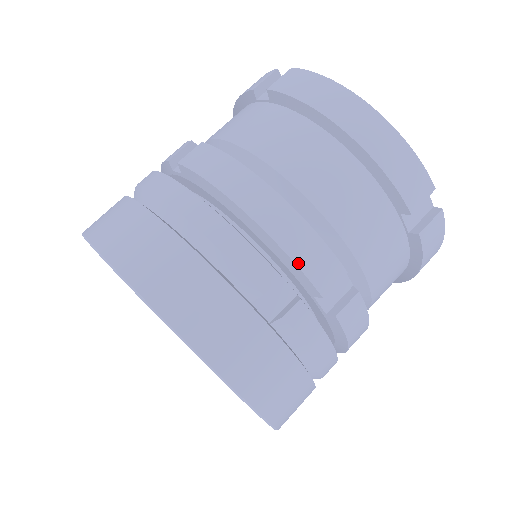
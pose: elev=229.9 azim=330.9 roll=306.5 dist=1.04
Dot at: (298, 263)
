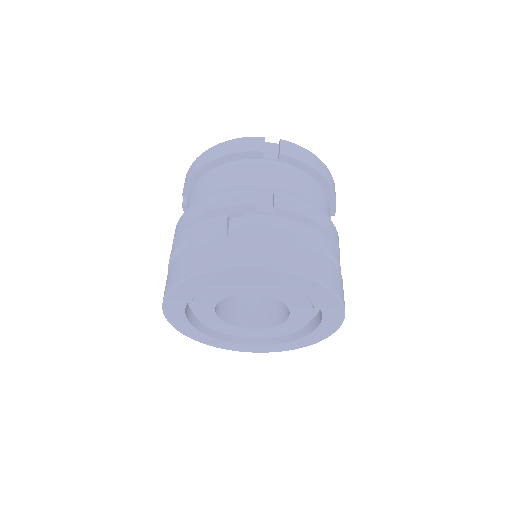
Dot at: (339, 250)
